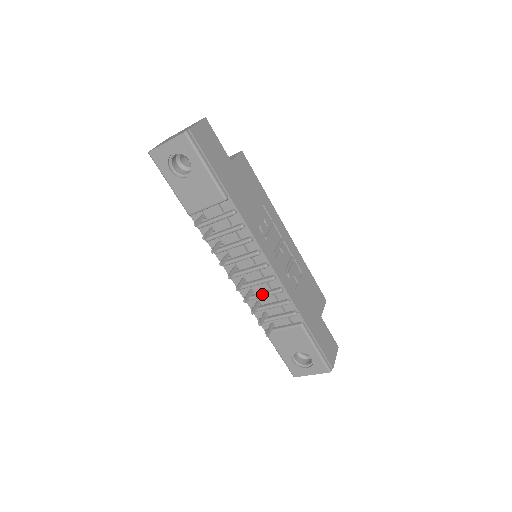
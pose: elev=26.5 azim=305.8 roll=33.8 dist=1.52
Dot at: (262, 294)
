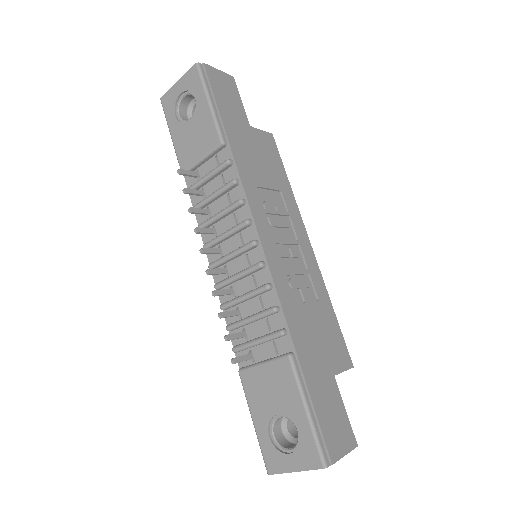
Dot at: (243, 294)
